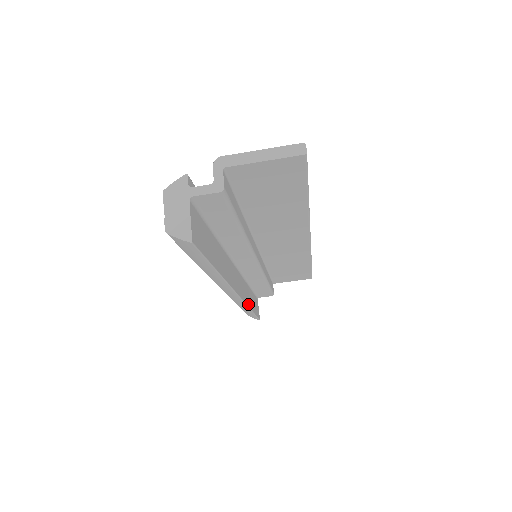
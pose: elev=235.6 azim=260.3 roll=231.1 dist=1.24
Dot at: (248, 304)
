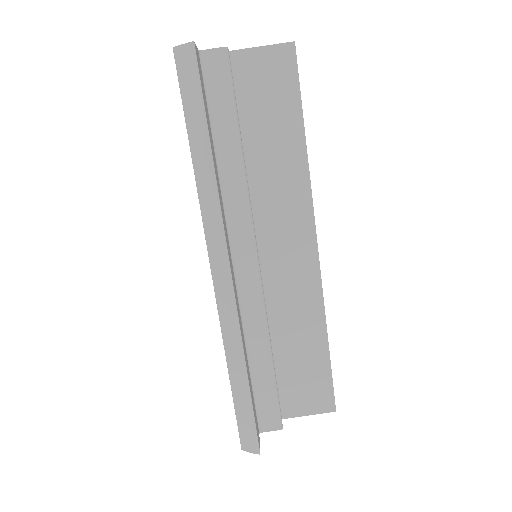
Dot at: (243, 345)
